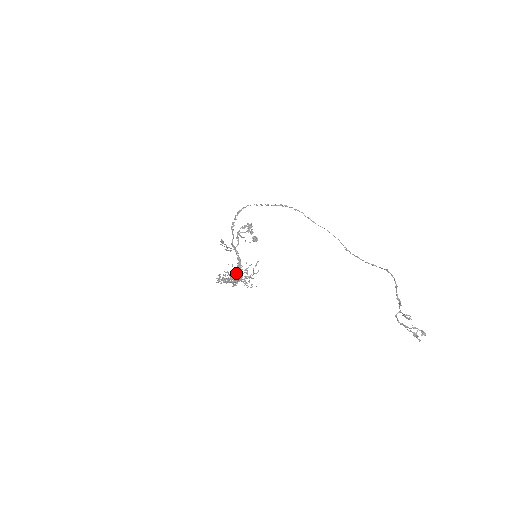
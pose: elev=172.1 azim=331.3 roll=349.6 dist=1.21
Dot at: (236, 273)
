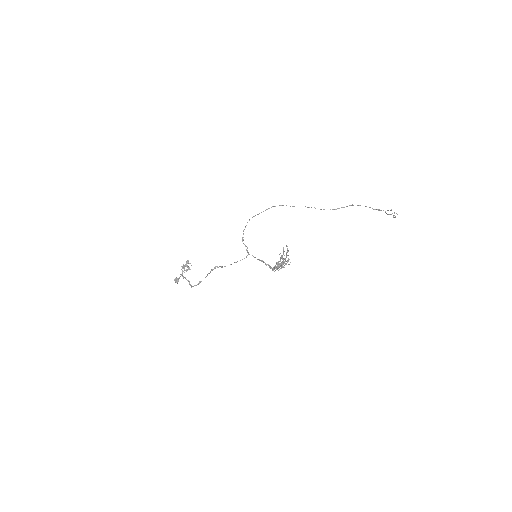
Dot at: occluded
